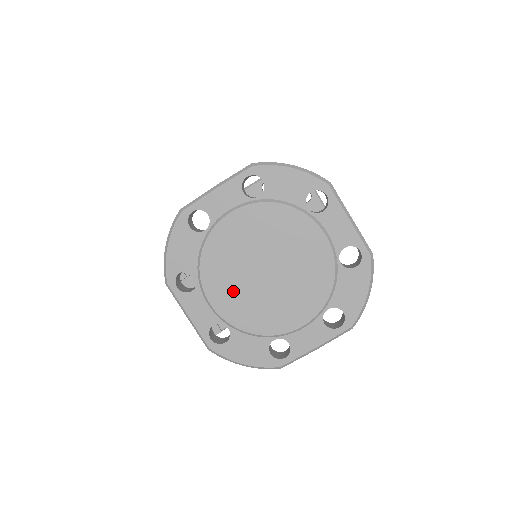
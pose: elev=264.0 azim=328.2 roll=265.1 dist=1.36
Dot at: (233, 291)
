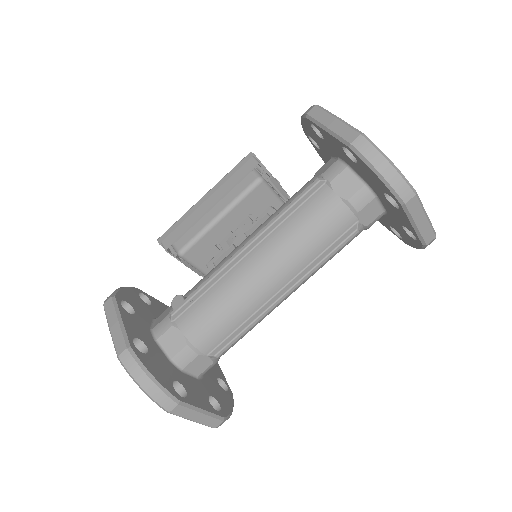
Dot at: occluded
